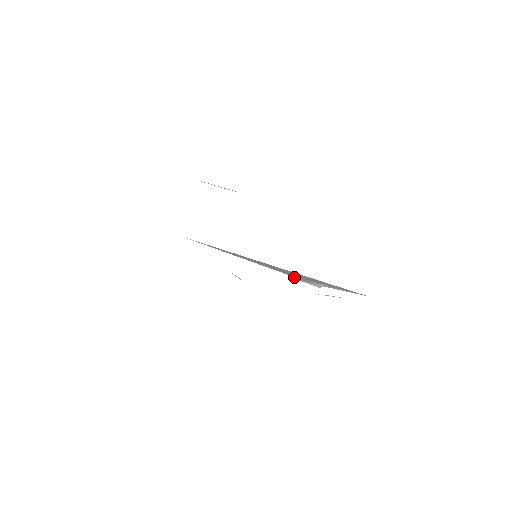
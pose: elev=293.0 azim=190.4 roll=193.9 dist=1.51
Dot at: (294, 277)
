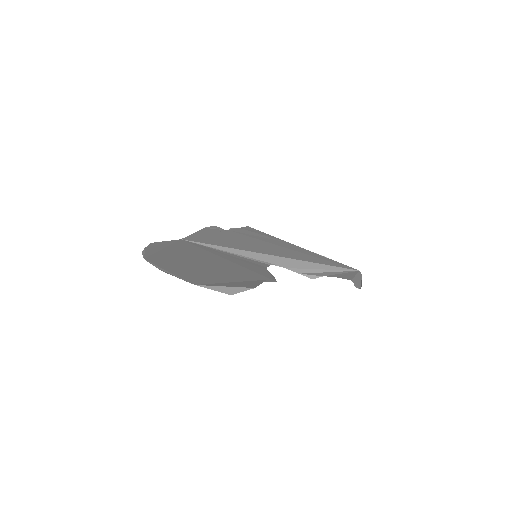
Dot at: (291, 269)
